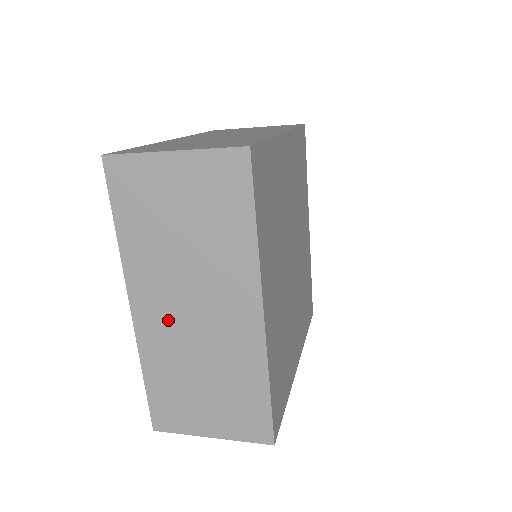
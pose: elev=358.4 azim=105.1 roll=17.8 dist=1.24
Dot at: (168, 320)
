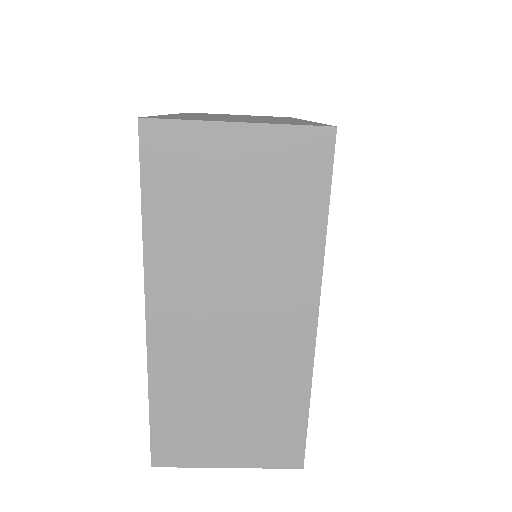
Dot at: (196, 330)
